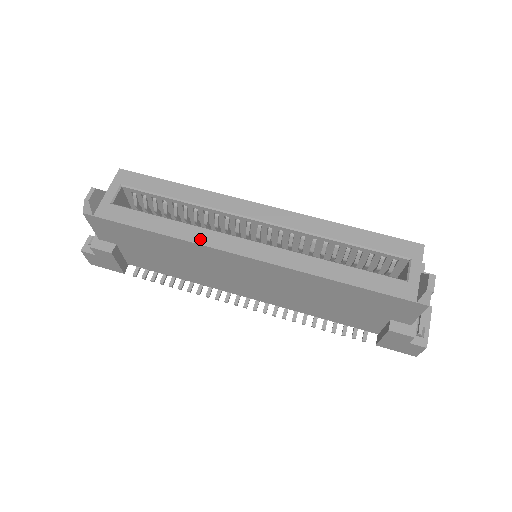
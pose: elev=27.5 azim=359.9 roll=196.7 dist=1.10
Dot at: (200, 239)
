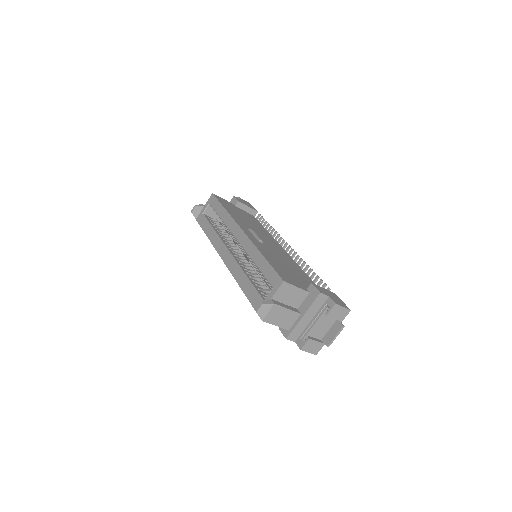
Dot at: (215, 243)
